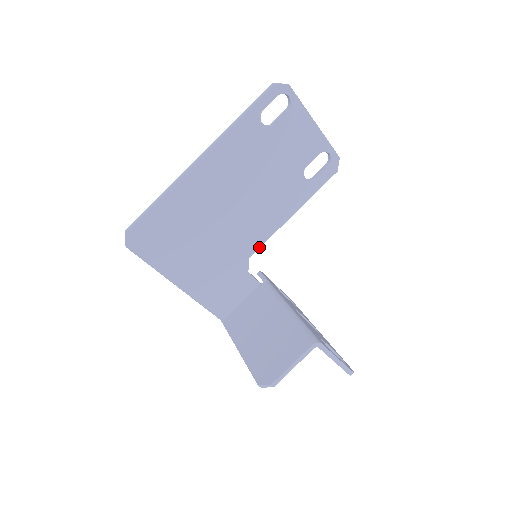
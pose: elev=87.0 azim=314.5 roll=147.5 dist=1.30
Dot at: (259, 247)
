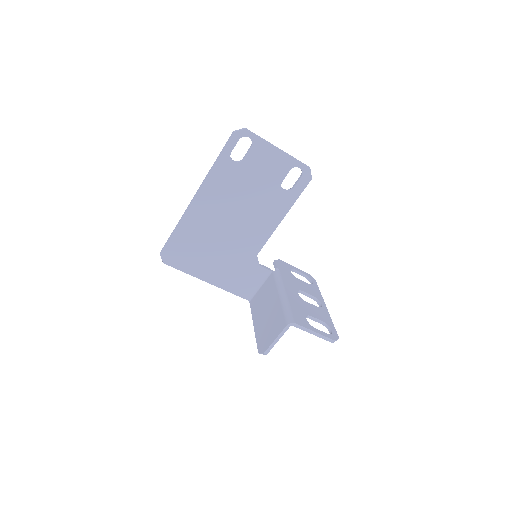
Dot at: (262, 246)
